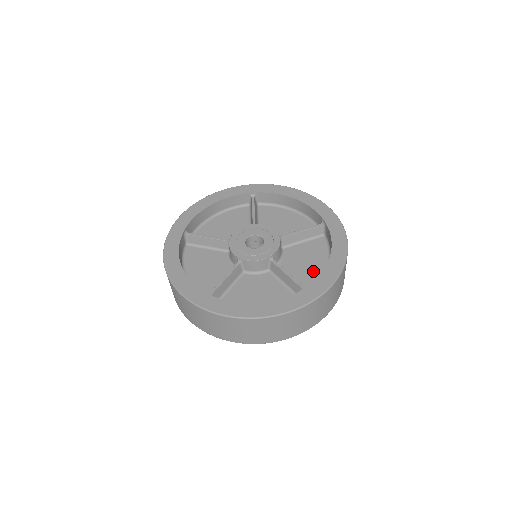
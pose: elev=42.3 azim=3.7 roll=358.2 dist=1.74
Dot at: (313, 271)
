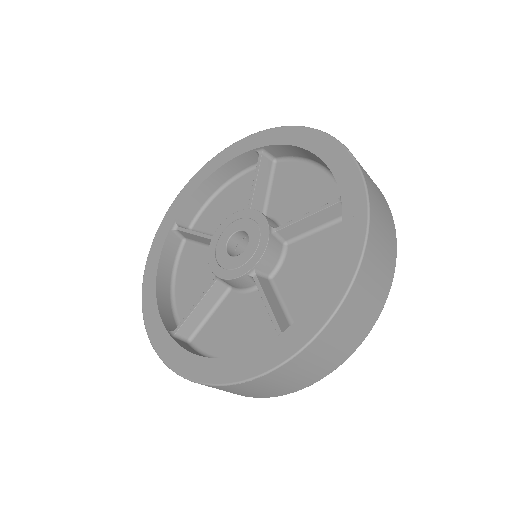
Dot at: (317, 187)
